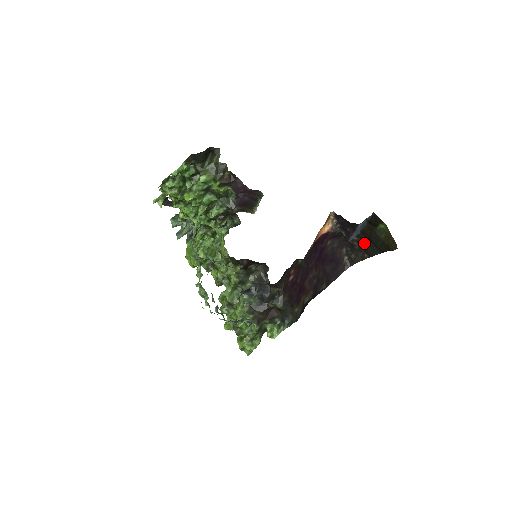
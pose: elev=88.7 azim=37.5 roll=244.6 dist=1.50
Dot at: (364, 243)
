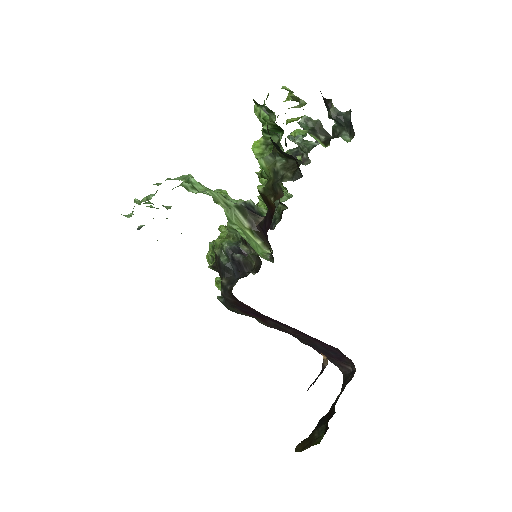
Dot at: (335, 402)
